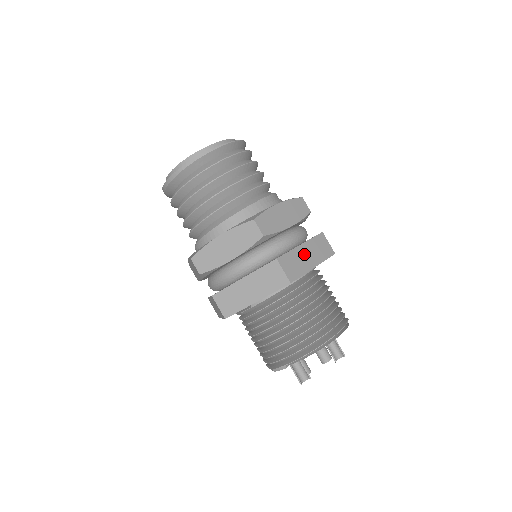
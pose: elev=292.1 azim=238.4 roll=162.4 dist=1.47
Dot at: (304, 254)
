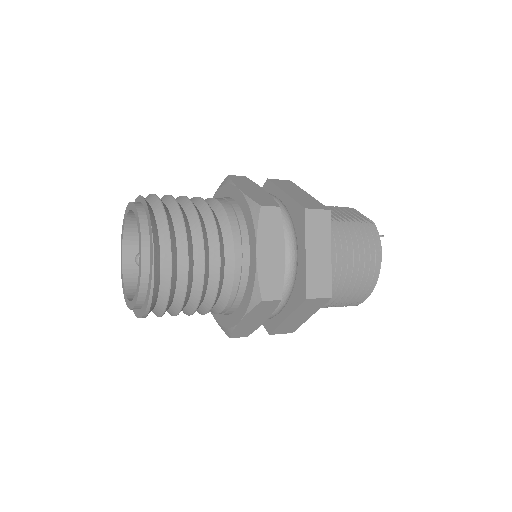
Dot at: (315, 257)
